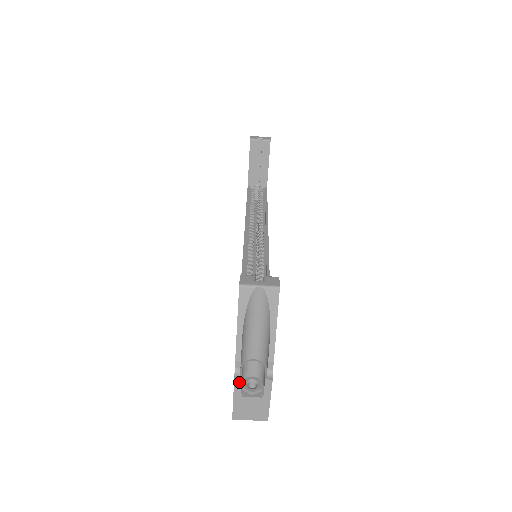
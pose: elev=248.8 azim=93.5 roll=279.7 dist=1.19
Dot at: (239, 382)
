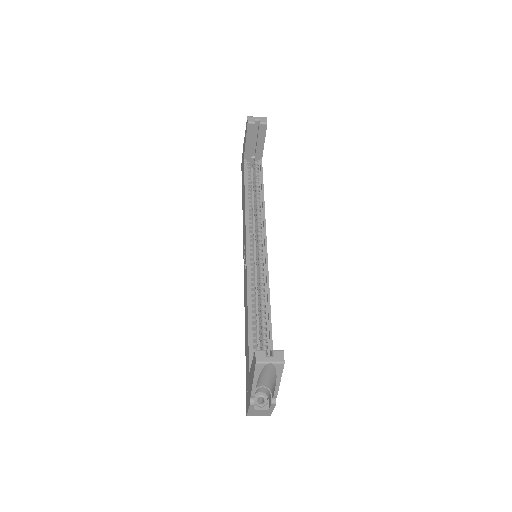
Dot at: (253, 406)
